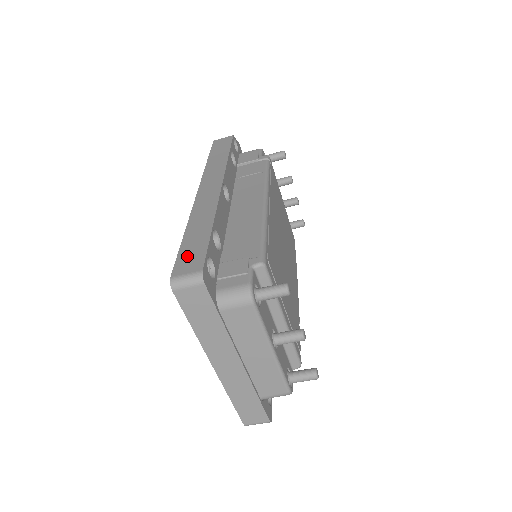
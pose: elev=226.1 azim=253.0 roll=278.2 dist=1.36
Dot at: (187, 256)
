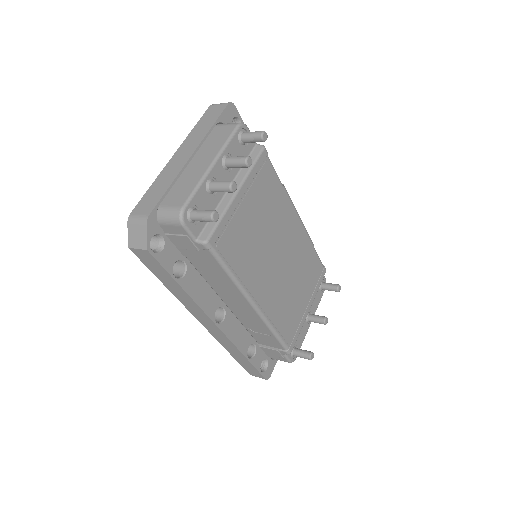
Dot at: (248, 369)
